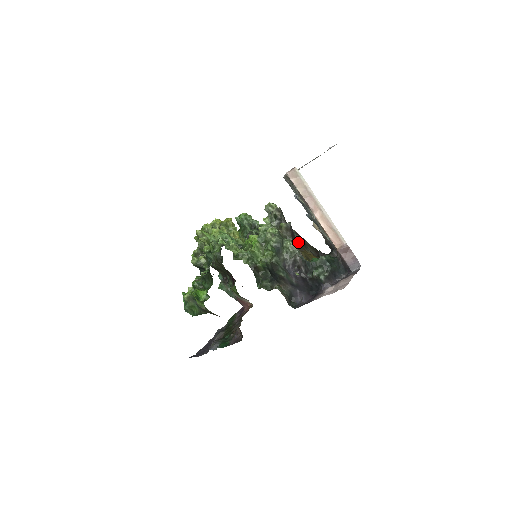
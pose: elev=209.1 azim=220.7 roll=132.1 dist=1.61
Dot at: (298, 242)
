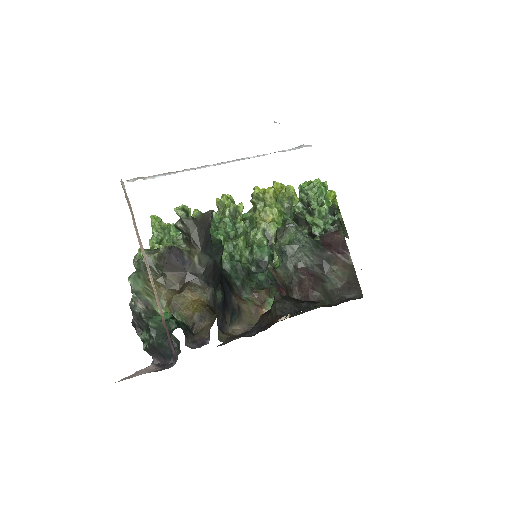
Dot at: (193, 276)
